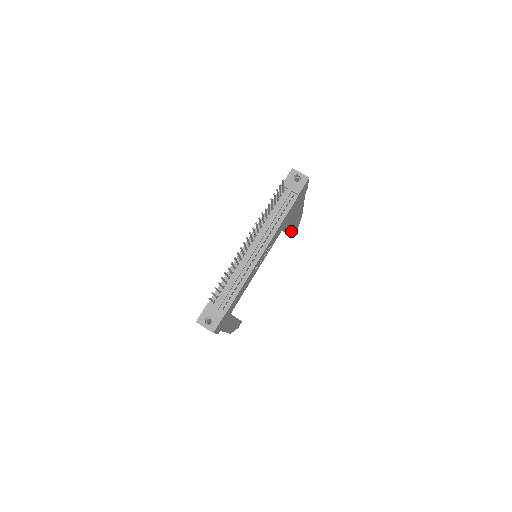
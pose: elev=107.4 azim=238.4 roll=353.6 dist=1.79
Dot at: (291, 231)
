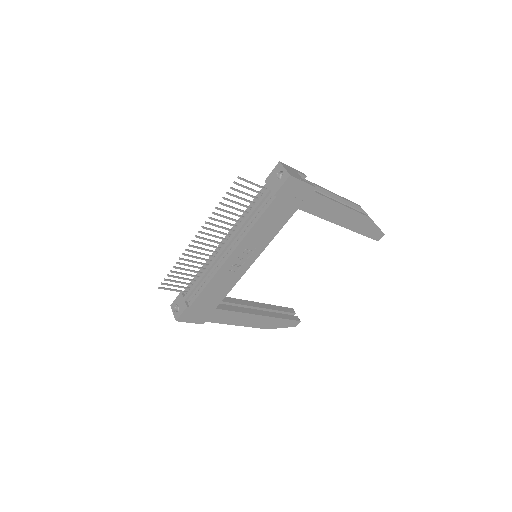
Dot at: occluded
